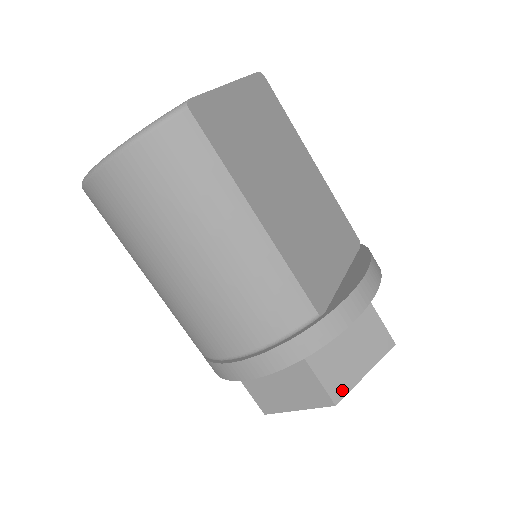
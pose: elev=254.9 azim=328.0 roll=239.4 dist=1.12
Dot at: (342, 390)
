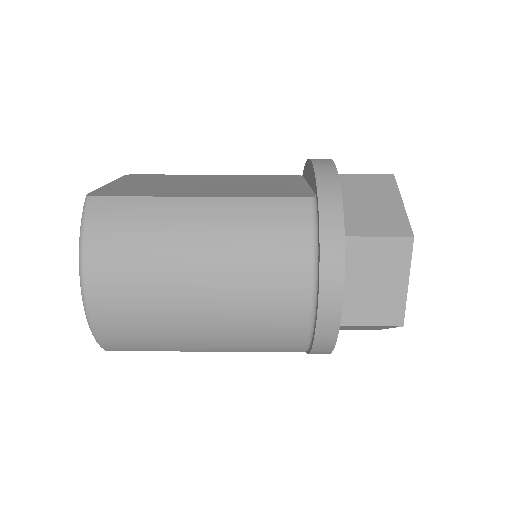
Dot at: (403, 226)
